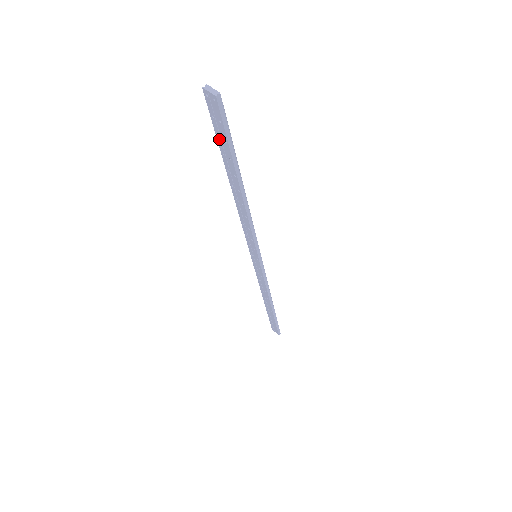
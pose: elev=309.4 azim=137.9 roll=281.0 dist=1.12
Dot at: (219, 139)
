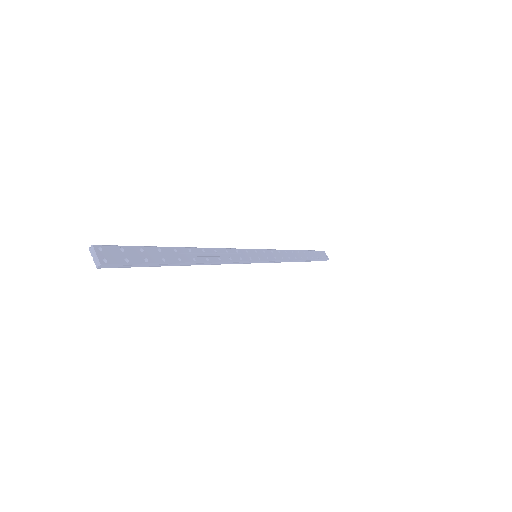
Dot at: (140, 253)
